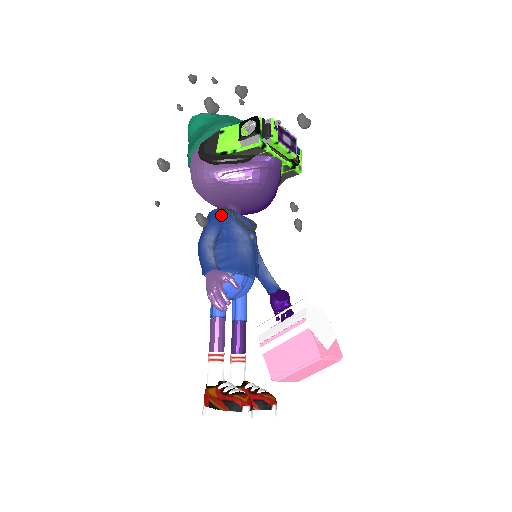
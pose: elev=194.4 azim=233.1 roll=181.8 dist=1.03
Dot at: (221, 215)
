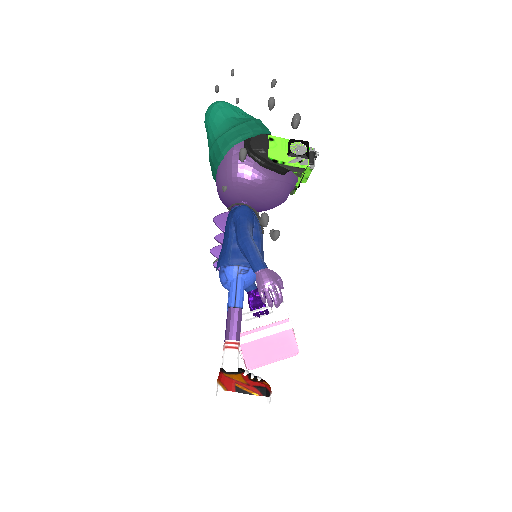
Dot at: (253, 214)
